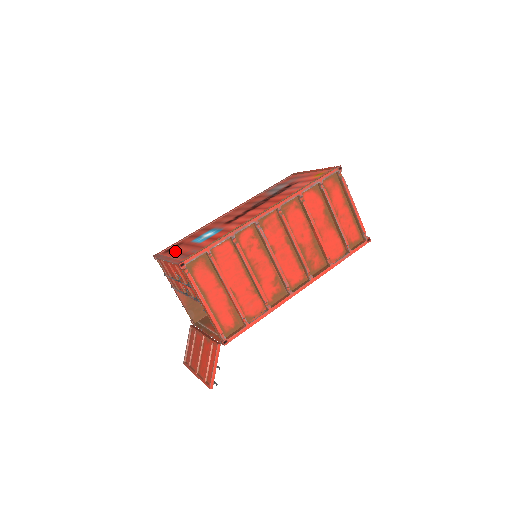
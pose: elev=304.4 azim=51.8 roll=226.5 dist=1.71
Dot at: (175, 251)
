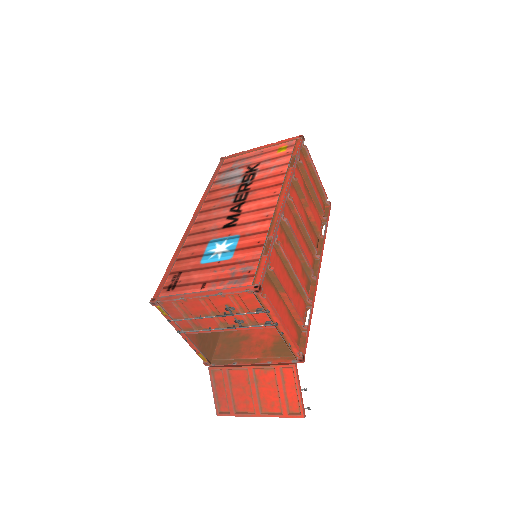
Dot at: (195, 282)
